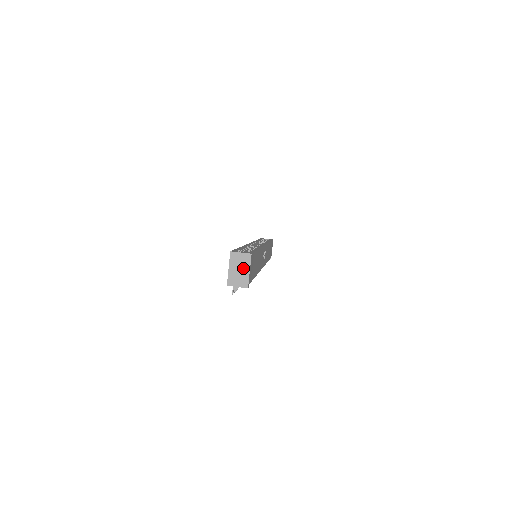
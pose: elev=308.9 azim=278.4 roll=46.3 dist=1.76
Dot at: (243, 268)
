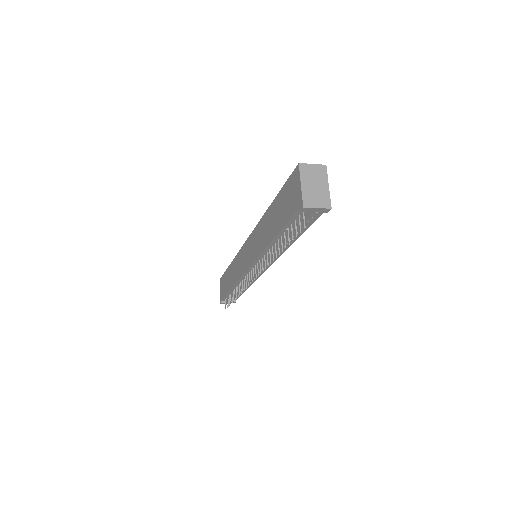
Dot at: (319, 183)
